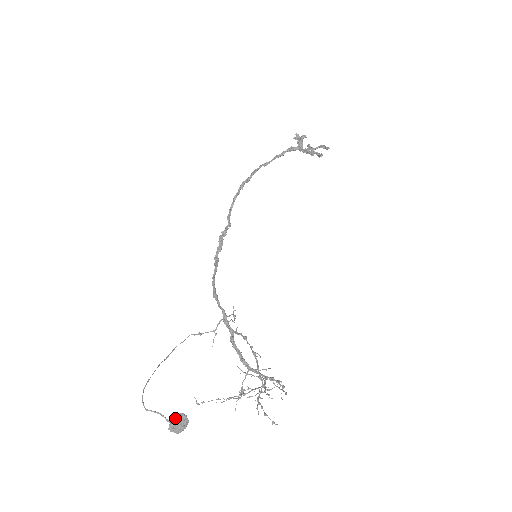
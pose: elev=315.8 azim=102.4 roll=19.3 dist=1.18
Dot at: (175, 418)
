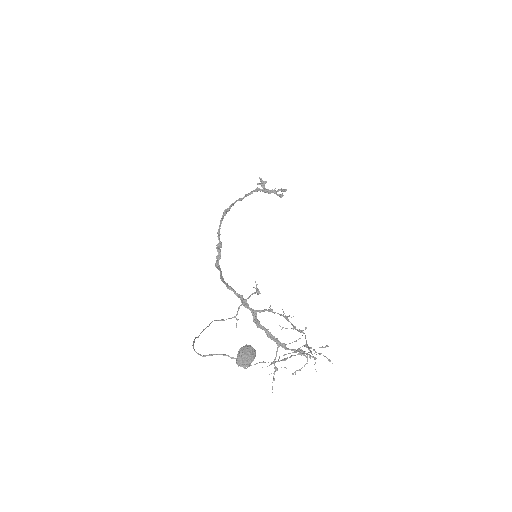
Dot at: (243, 348)
